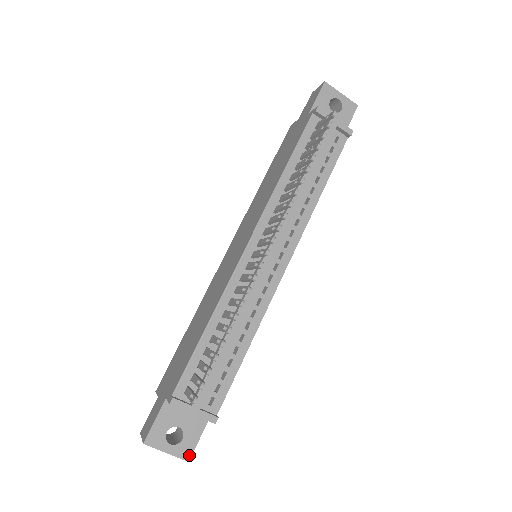
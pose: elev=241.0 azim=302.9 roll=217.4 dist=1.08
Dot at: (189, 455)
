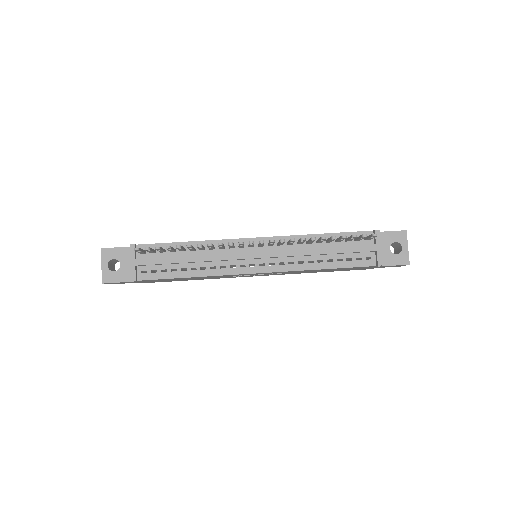
Dot at: (106, 281)
